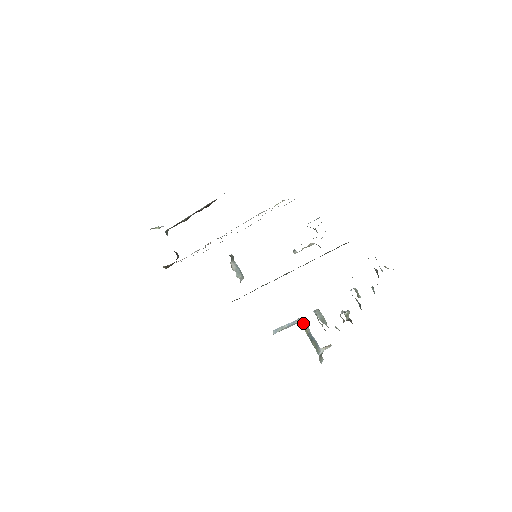
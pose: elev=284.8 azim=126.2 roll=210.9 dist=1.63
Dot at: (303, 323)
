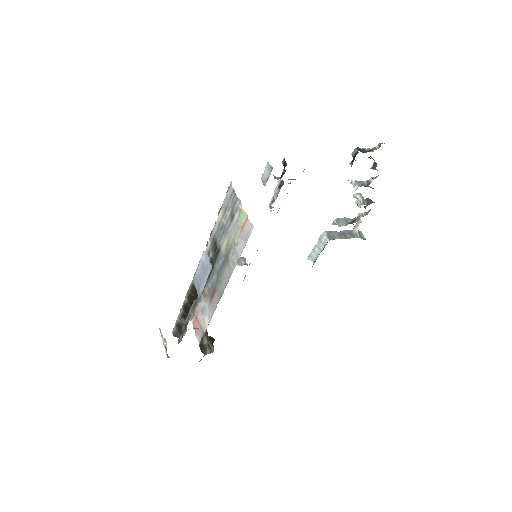
Dot at: (329, 235)
